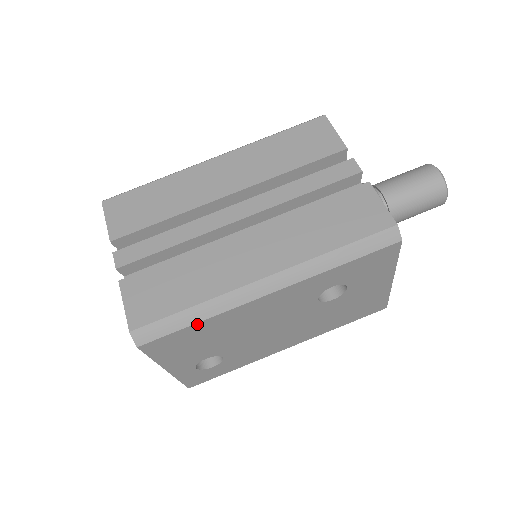
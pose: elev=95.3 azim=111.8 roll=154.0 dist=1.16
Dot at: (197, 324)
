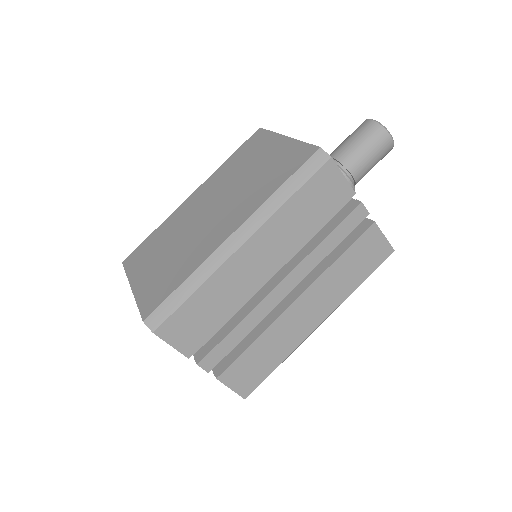
Dot at: occluded
